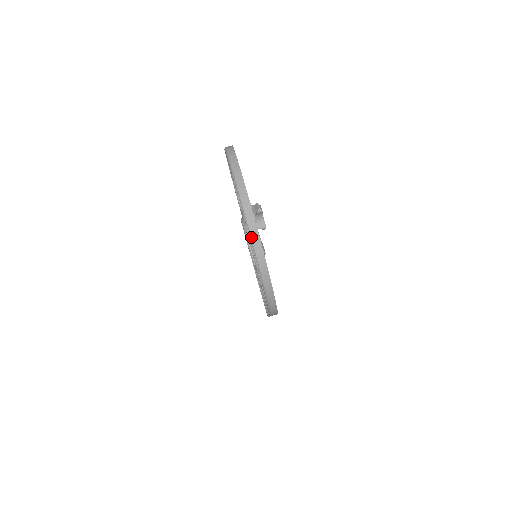
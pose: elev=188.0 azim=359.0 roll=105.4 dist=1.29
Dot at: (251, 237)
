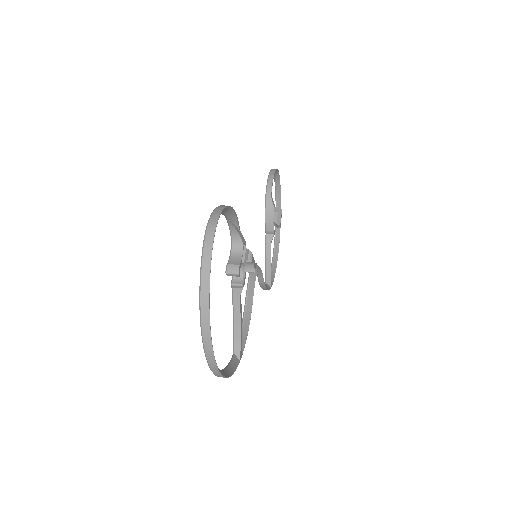
Dot at: (204, 345)
